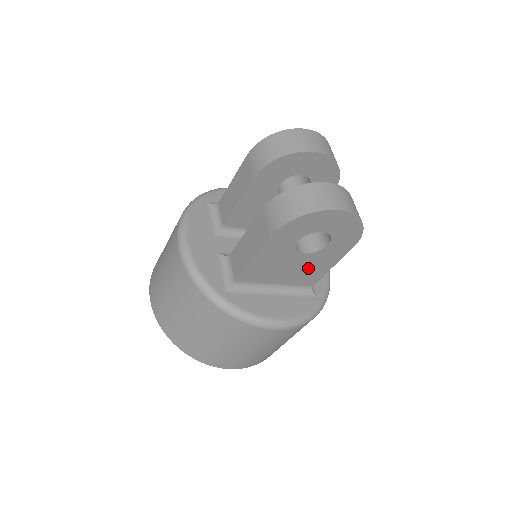
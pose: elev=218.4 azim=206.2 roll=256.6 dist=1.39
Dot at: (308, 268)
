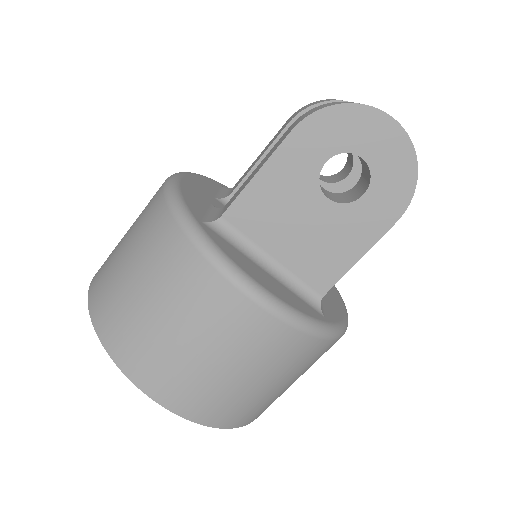
Dot at: (325, 242)
